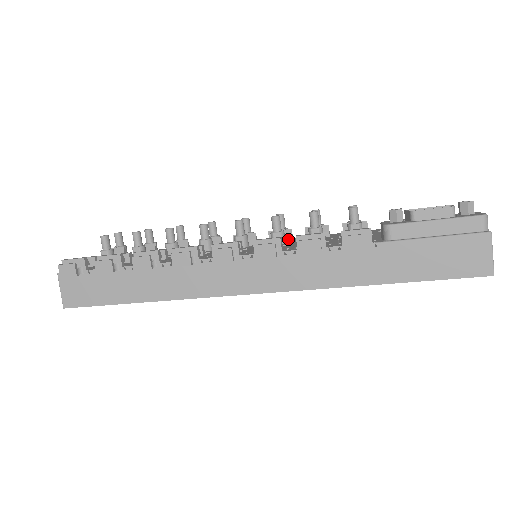
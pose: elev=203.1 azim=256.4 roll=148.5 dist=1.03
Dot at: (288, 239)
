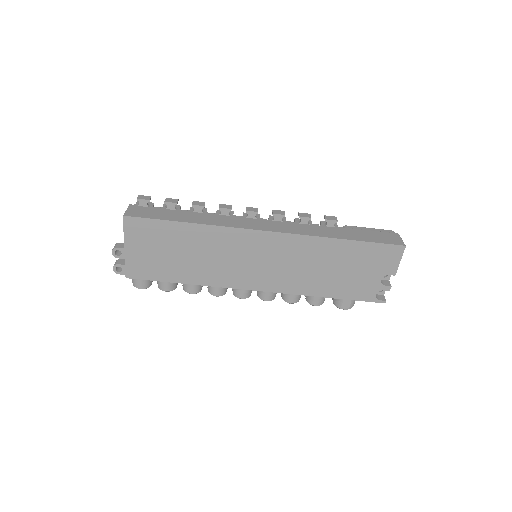
Dot at: occluded
